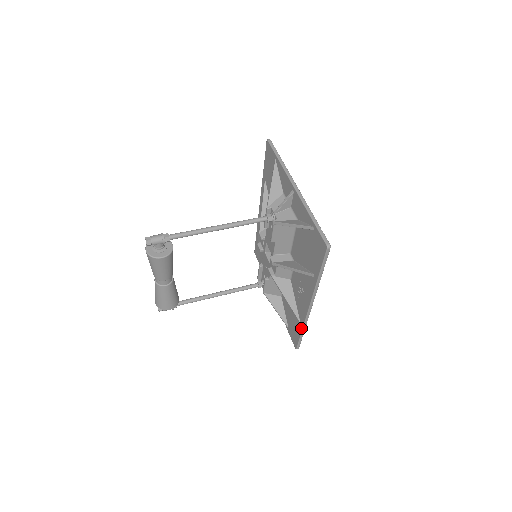
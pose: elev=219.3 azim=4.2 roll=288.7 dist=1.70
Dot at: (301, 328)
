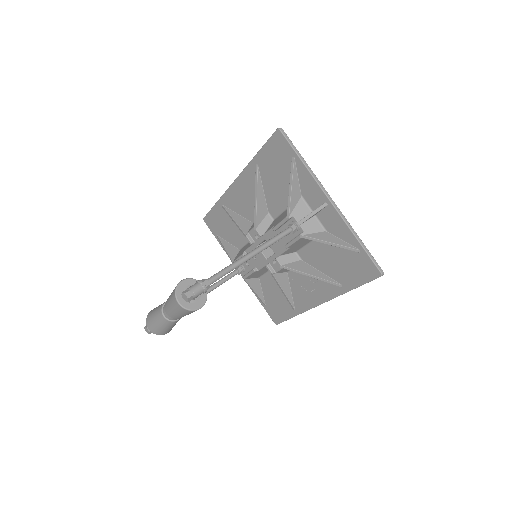
Dot at: (295, 314)
